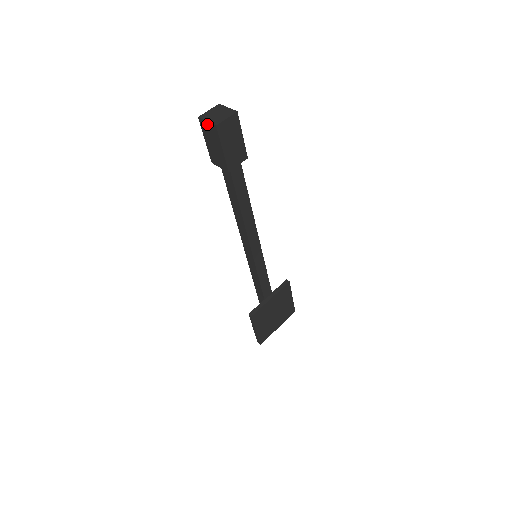
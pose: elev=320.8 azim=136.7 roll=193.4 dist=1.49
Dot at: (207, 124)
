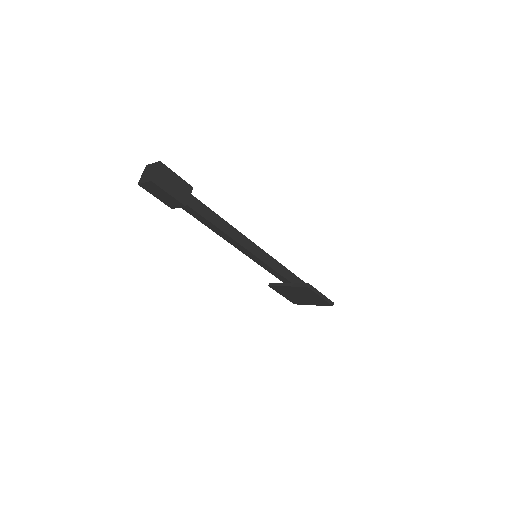
Dot at: occluded
